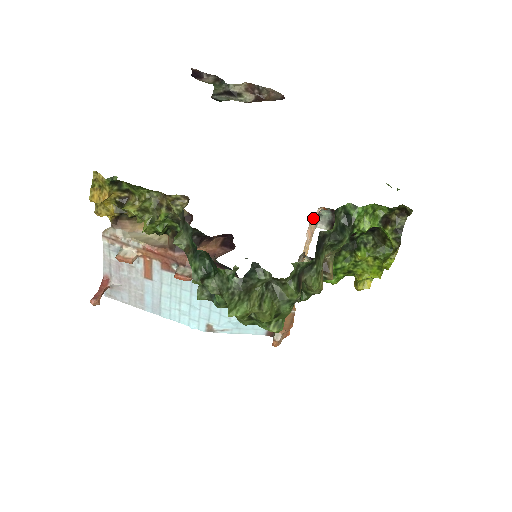
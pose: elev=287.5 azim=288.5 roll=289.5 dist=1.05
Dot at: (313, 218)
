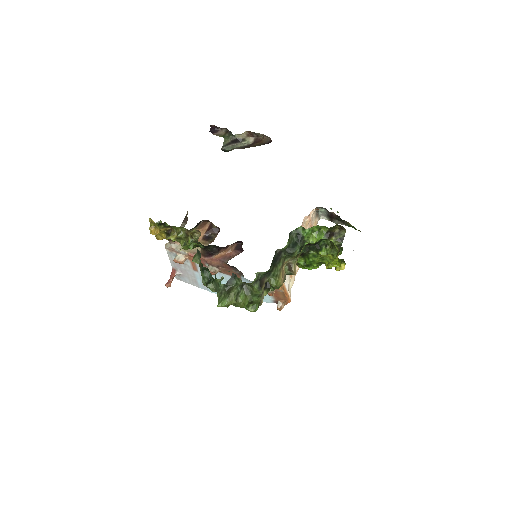
Dot at: (307, 218)
